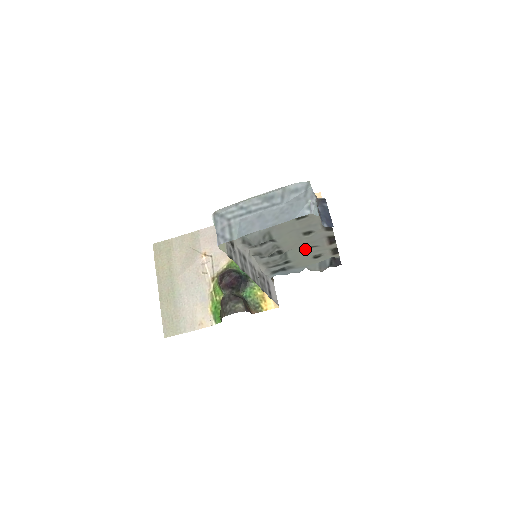
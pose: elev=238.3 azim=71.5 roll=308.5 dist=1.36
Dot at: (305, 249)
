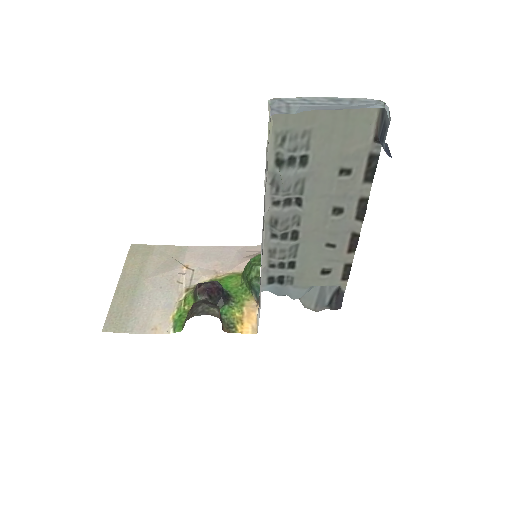
Dot at: (320, 249)
